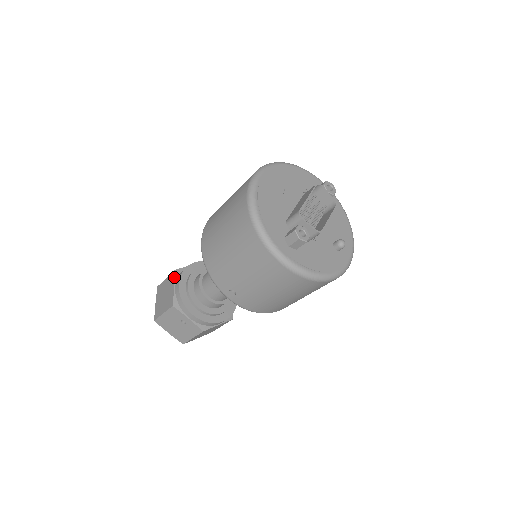
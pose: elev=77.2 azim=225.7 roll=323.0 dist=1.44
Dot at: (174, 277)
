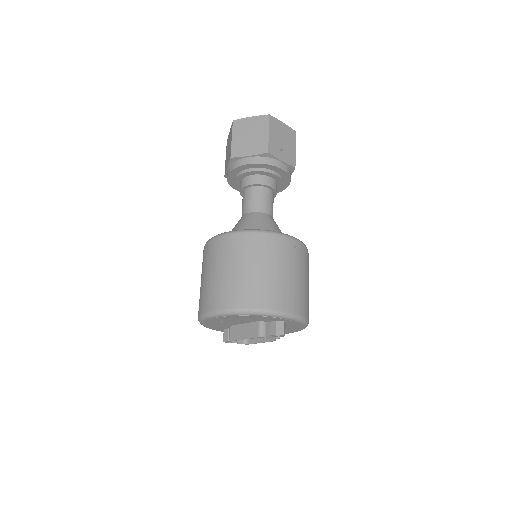
Dot at: (229, 162)
